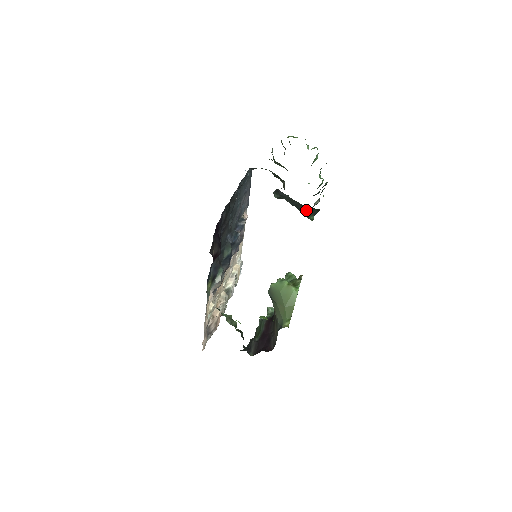
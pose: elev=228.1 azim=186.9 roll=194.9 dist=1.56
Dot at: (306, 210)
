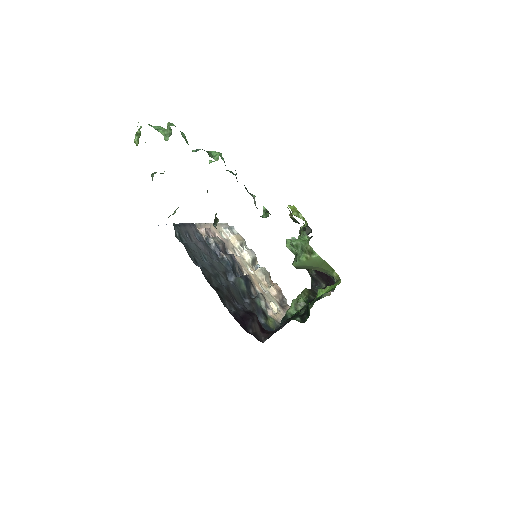
Dot at: occluded
